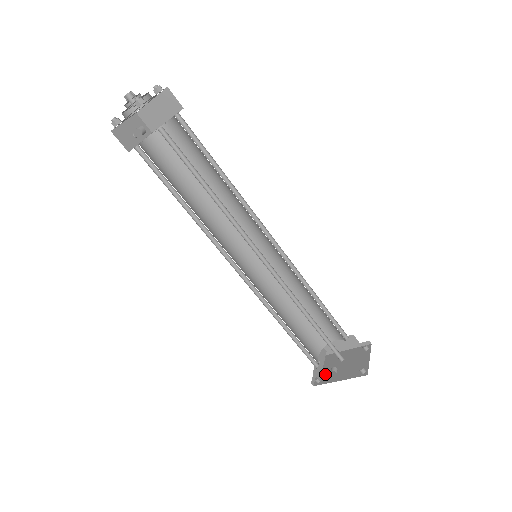
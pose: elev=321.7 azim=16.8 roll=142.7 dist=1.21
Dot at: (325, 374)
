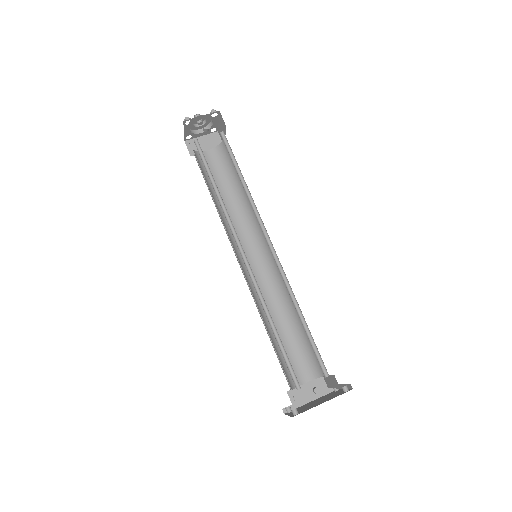
Dot at: (301, 410)
